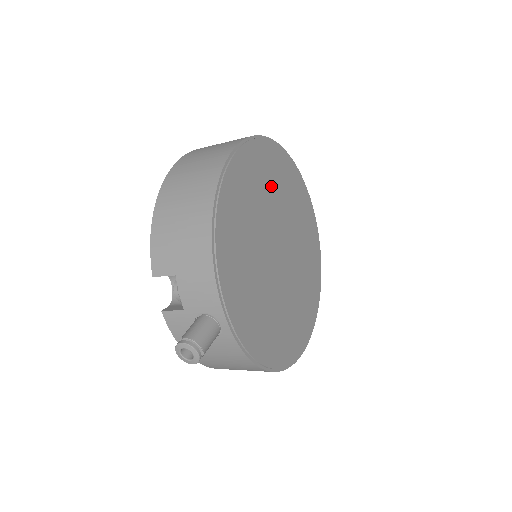
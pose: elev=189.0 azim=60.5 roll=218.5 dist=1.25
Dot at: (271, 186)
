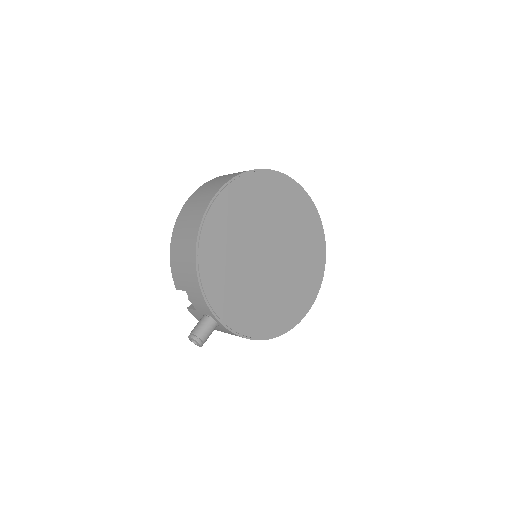
Dot at: (255, 209)
